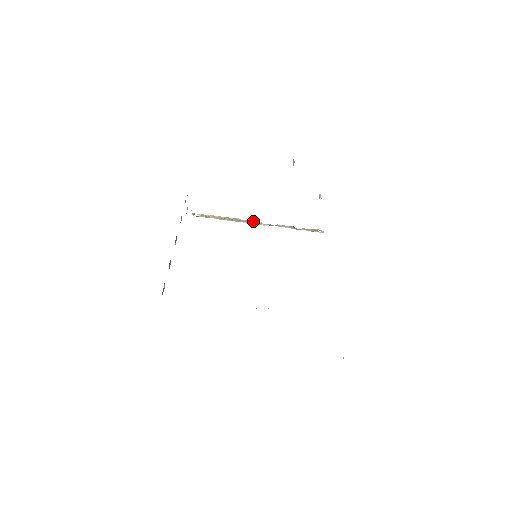
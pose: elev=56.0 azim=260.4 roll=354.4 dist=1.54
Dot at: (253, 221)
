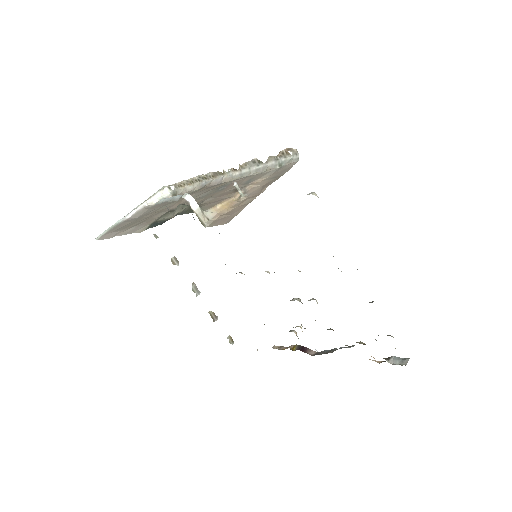
Dot at: (215, 172)
